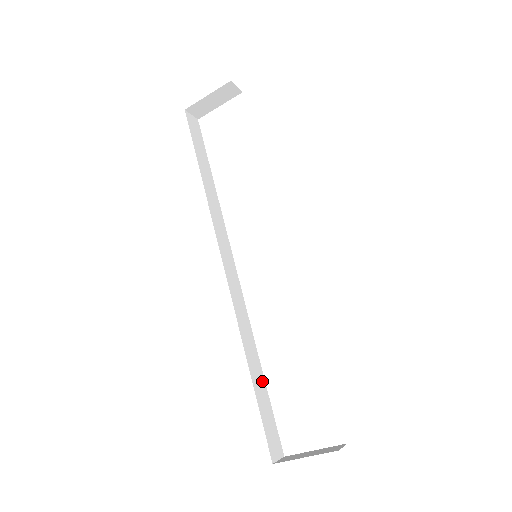
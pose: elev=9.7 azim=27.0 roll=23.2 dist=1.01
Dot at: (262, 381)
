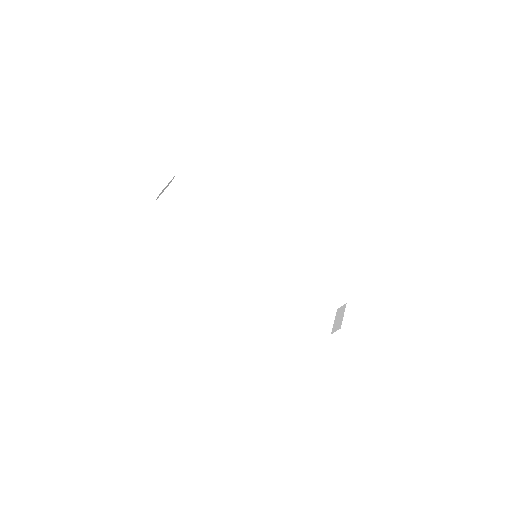
Dot at: occluded
